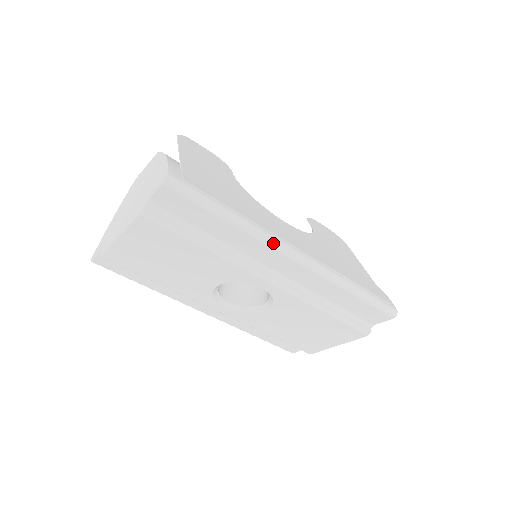
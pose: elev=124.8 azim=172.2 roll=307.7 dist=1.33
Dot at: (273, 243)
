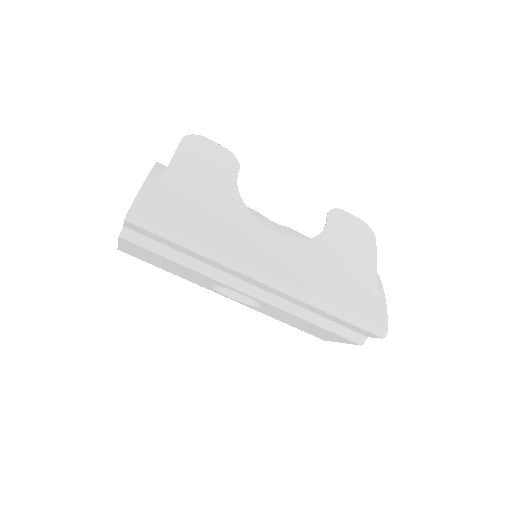
Dot at: (237, 268)
